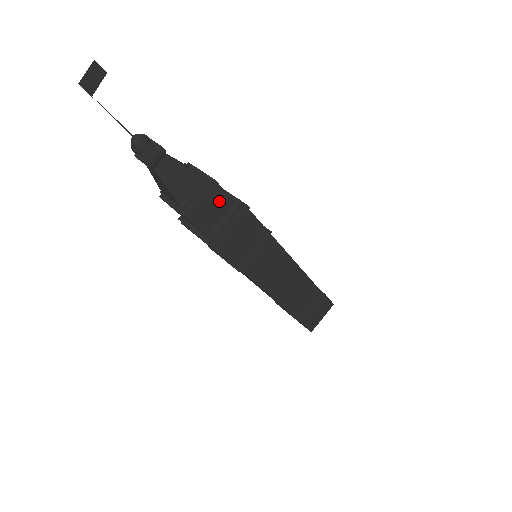
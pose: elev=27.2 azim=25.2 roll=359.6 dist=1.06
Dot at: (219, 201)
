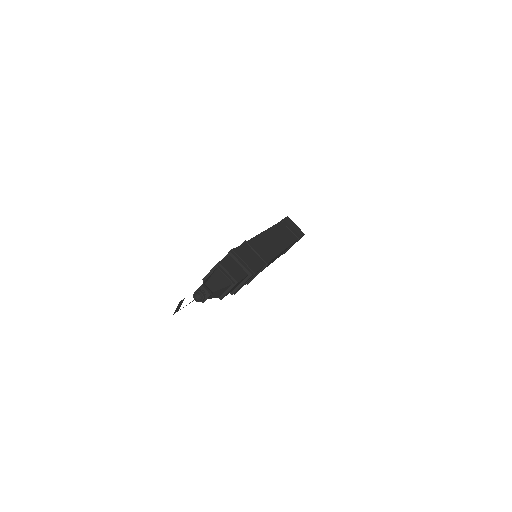
Dot at: (239, 282)
